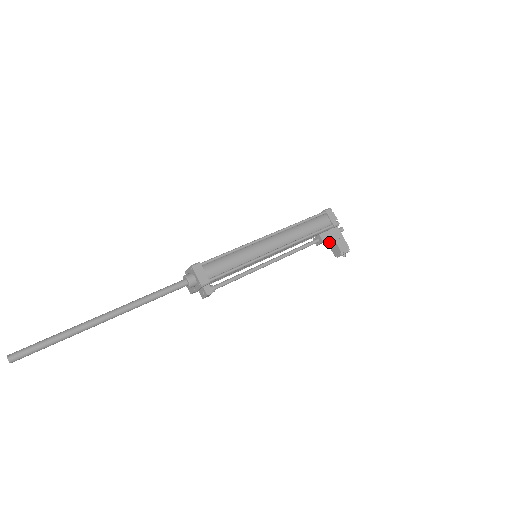
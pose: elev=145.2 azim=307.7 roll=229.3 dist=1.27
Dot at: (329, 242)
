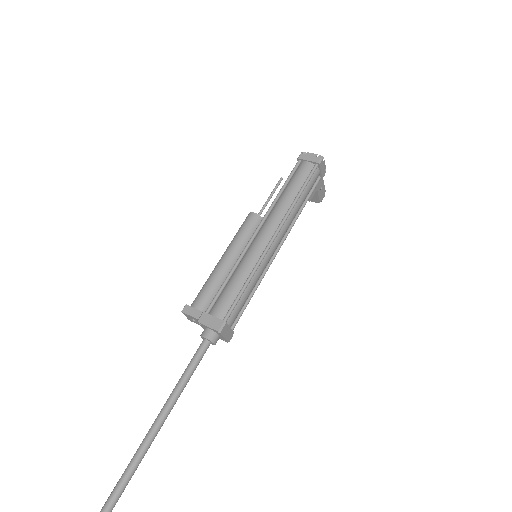
Dot at: occluded
